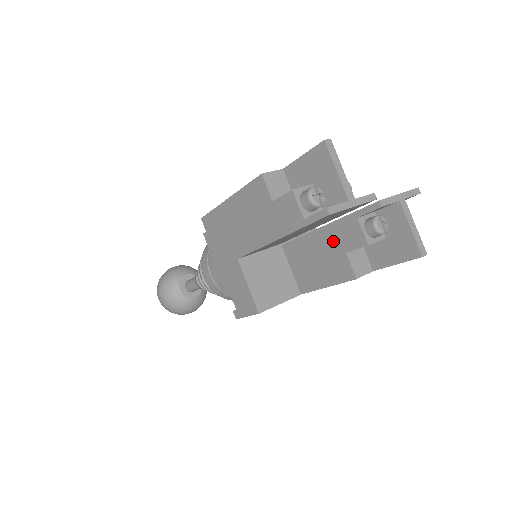
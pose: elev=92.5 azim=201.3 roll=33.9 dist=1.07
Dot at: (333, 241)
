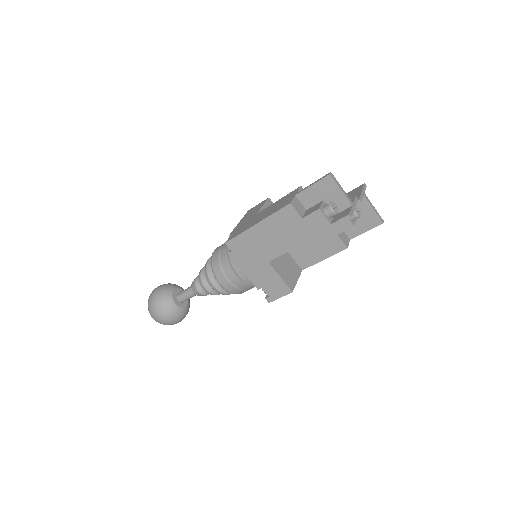
Dot at: occluded
